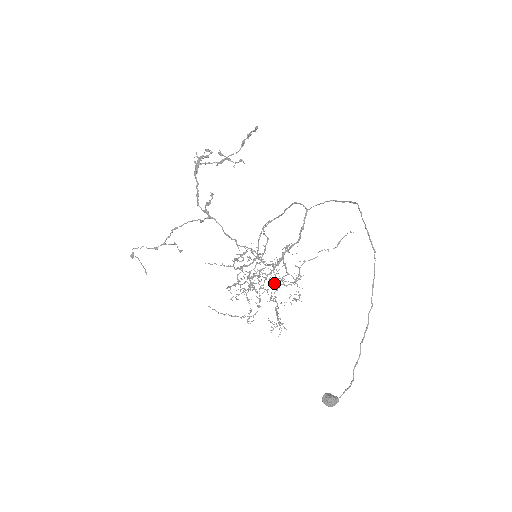
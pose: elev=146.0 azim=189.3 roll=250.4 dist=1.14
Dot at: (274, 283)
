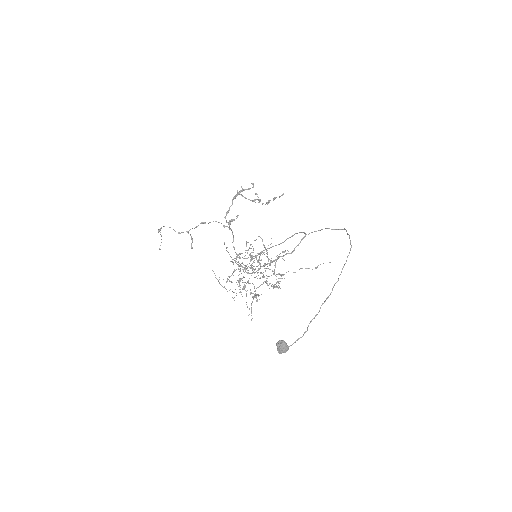
Dot at: occluded
